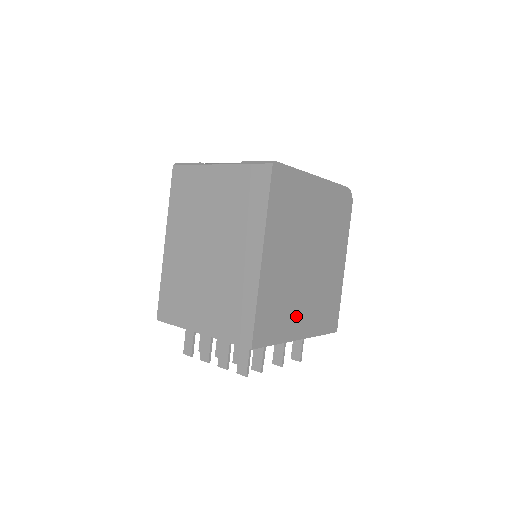
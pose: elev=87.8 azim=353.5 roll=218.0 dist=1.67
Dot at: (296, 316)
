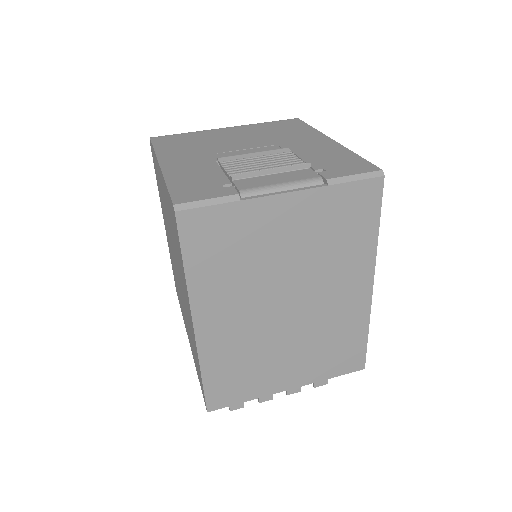
Dot at: occluded
